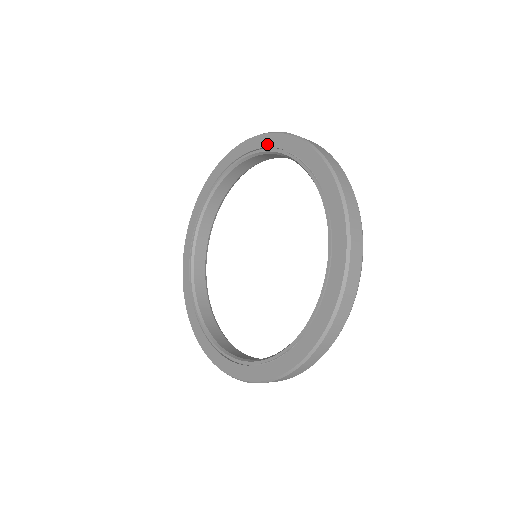
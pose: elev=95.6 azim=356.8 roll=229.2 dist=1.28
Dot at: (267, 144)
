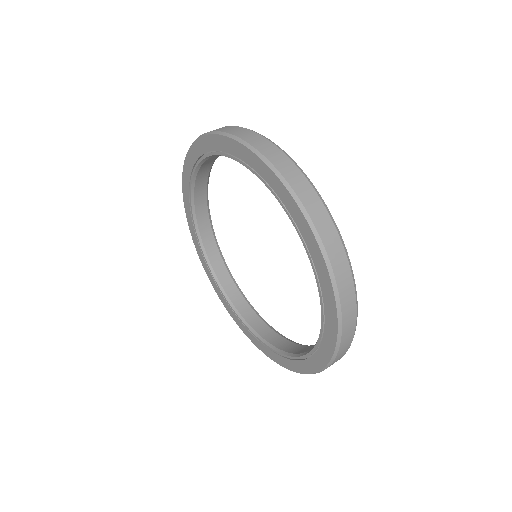
Dot at: (193, 161)
